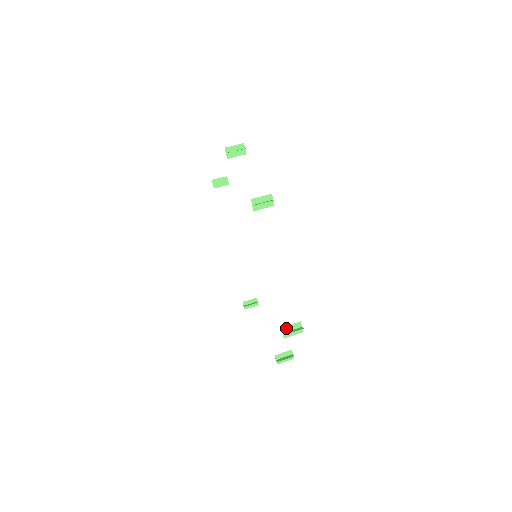
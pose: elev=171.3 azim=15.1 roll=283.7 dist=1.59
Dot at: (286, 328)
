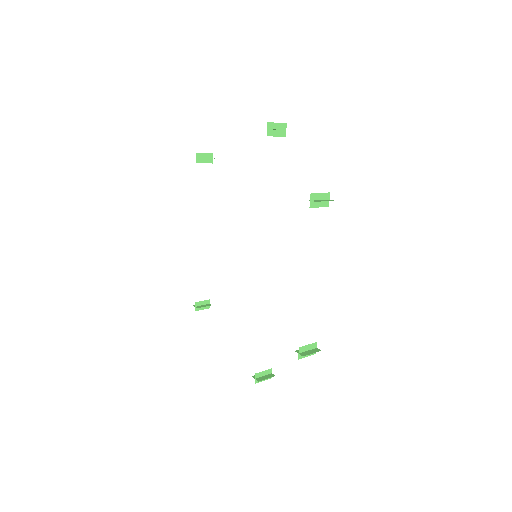
Dot at: (303, 348)
